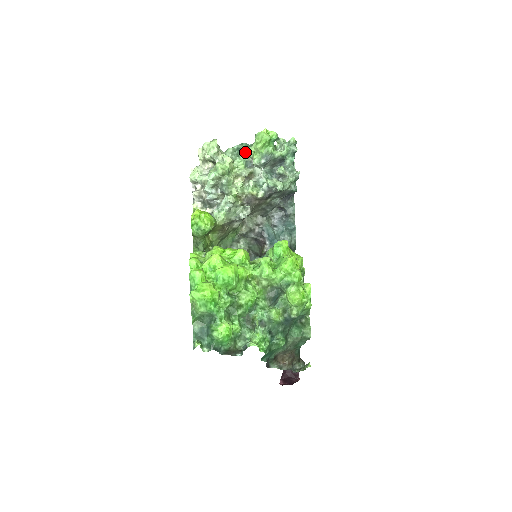
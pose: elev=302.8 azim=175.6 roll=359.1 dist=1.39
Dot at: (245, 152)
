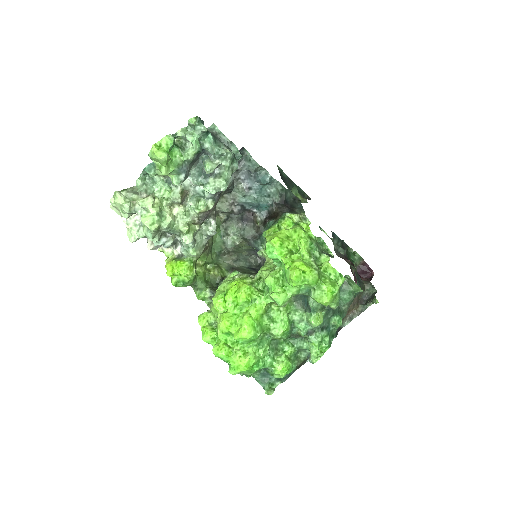
Dot at: (156, 175)
